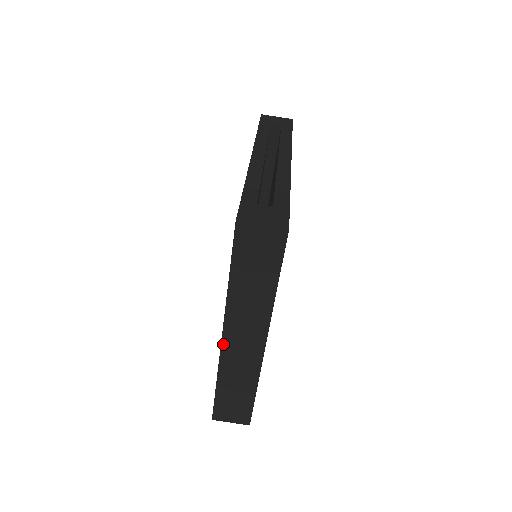
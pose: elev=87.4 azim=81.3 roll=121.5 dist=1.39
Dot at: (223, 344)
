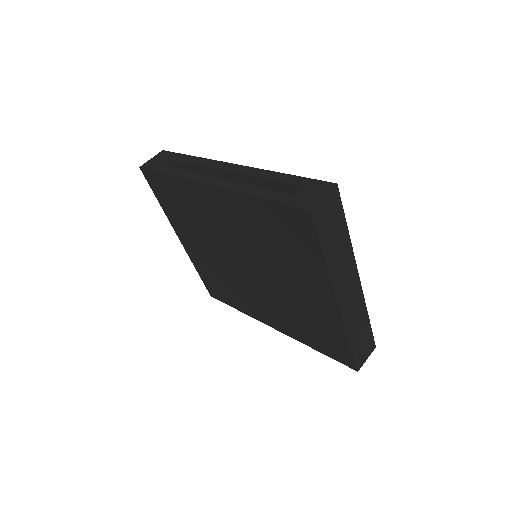
Dot at: (341, 309)
